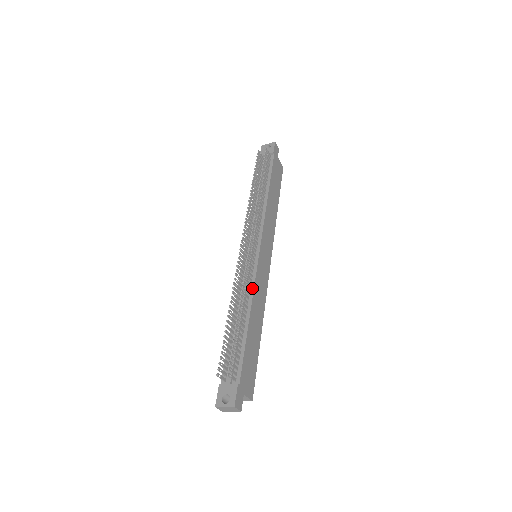
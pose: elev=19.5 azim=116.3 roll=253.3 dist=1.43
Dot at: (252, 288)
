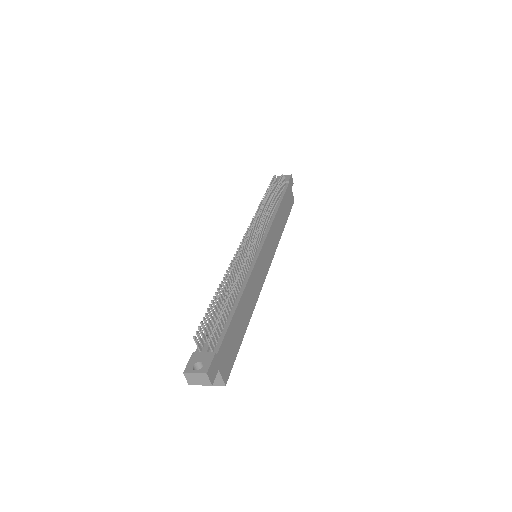
Dot at: (248, 275)
